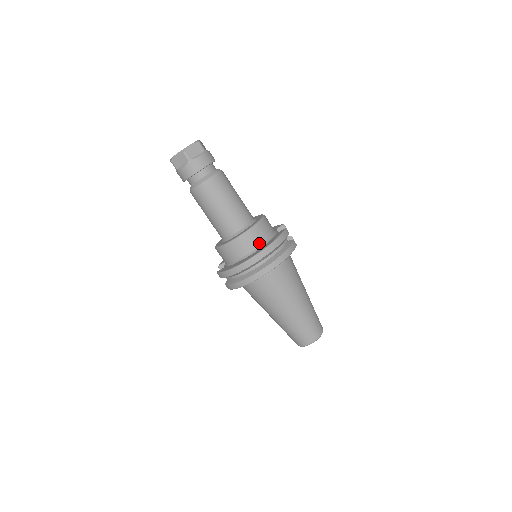
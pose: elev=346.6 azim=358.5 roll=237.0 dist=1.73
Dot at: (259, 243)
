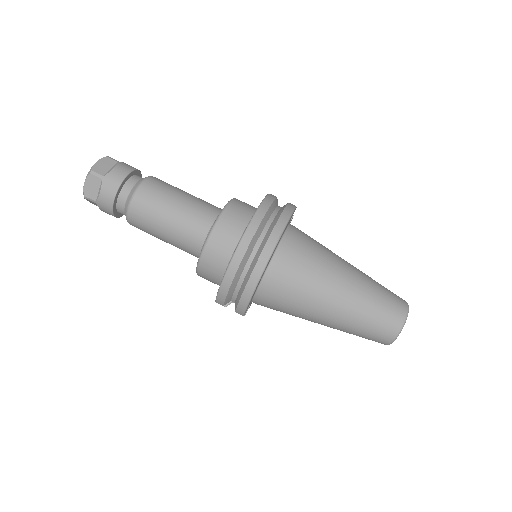
Dot at: (244, 223)
